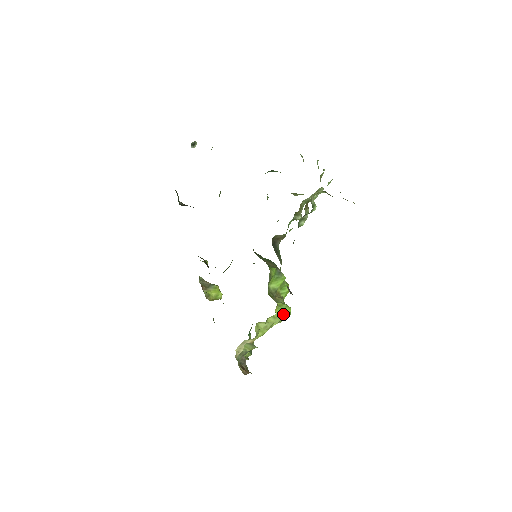
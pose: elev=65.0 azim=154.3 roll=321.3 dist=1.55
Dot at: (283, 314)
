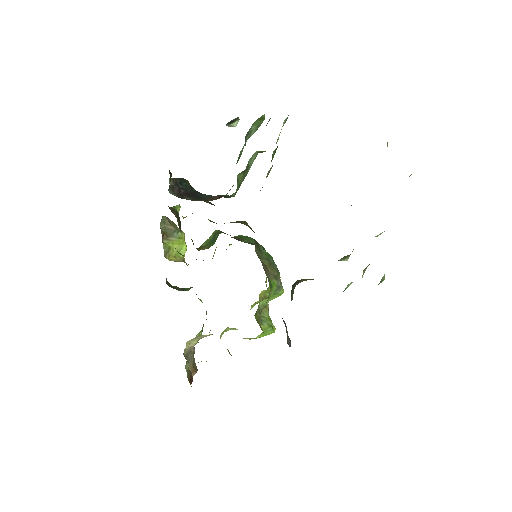
Dot at: (263, 336)
